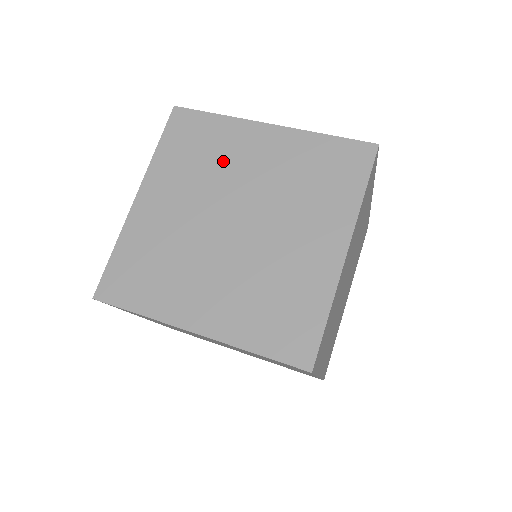
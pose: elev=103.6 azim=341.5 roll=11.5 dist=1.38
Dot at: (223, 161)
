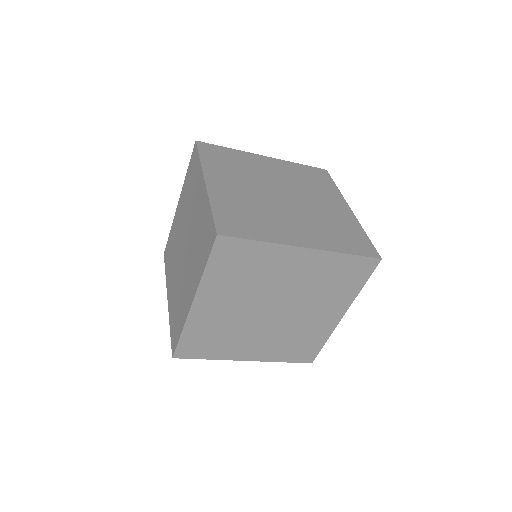
Dot at: (265, 276)
